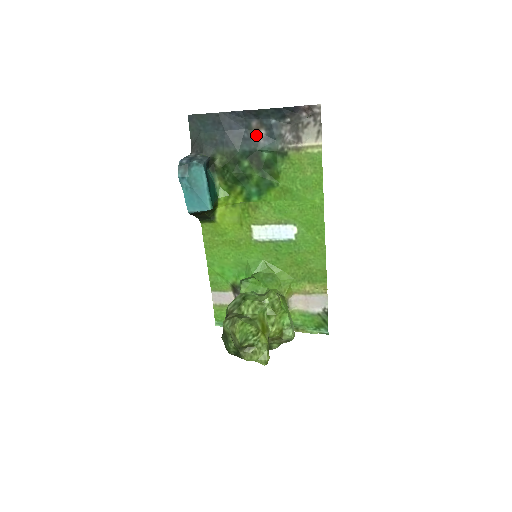
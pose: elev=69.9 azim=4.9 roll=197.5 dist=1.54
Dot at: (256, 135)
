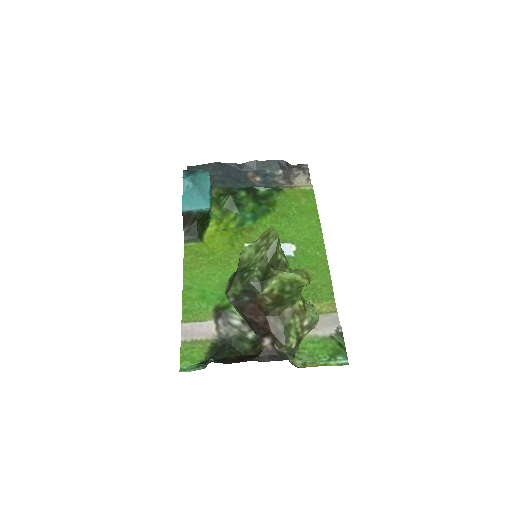
Dot at: (252, 180)
